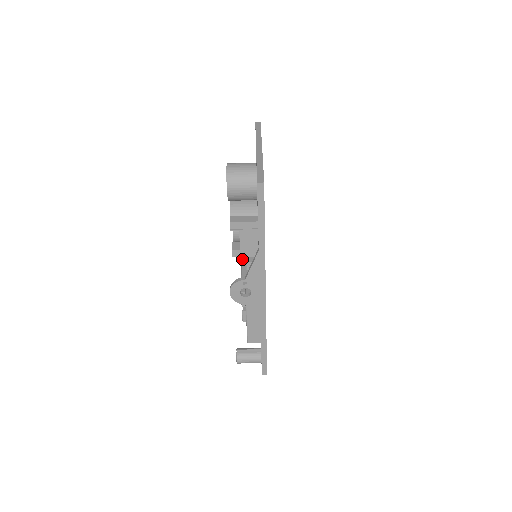
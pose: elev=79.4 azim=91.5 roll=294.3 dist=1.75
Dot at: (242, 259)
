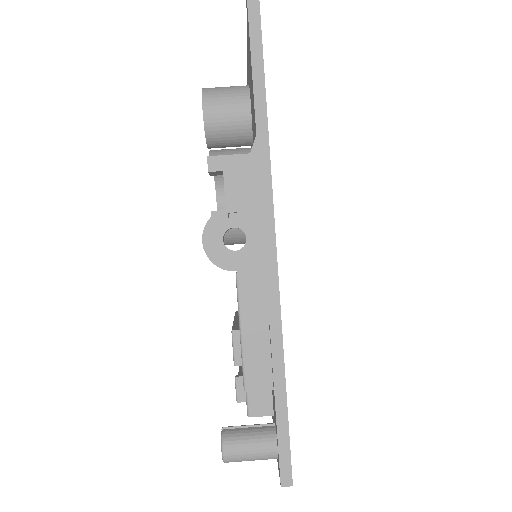
Dot at: (235, 314)
